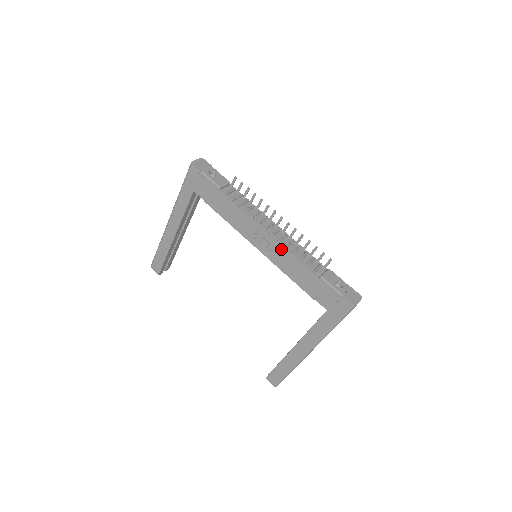
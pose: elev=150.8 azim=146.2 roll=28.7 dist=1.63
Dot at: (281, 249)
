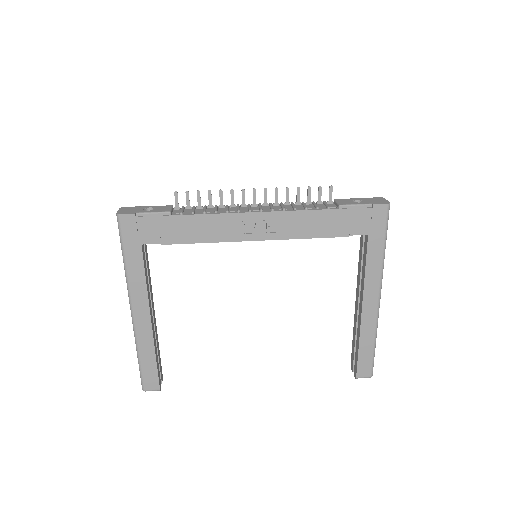
Dot at: (281, 215)
